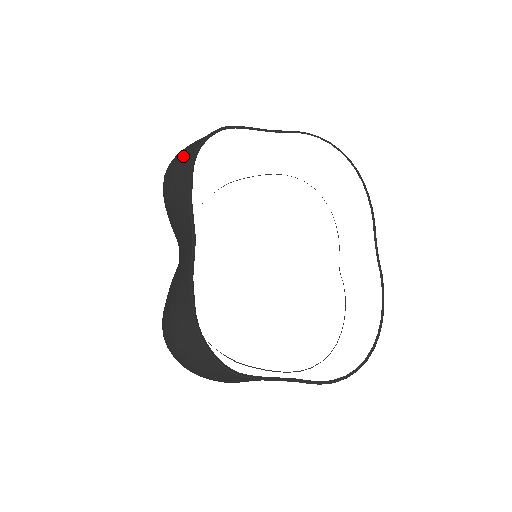
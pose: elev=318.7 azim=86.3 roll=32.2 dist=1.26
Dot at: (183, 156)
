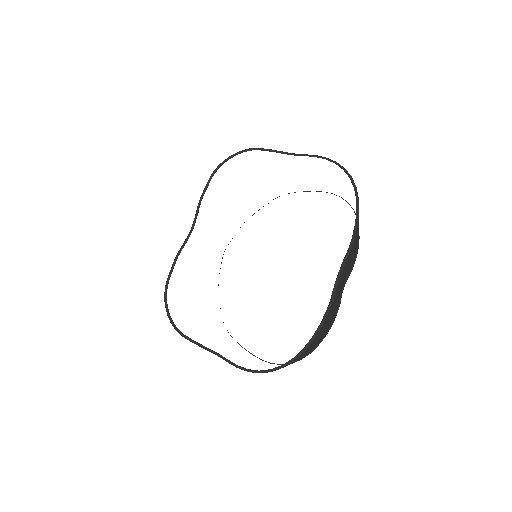
Dot at: occluded
